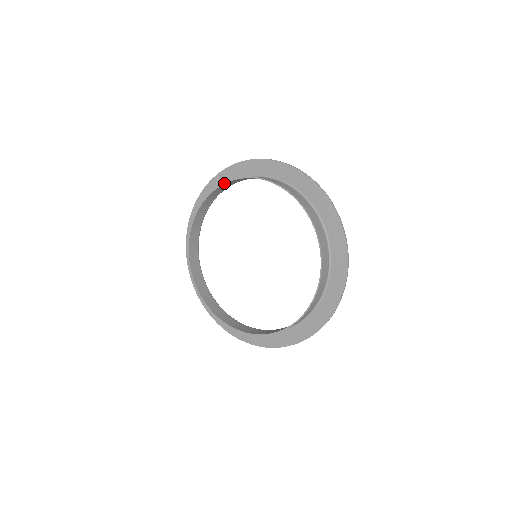
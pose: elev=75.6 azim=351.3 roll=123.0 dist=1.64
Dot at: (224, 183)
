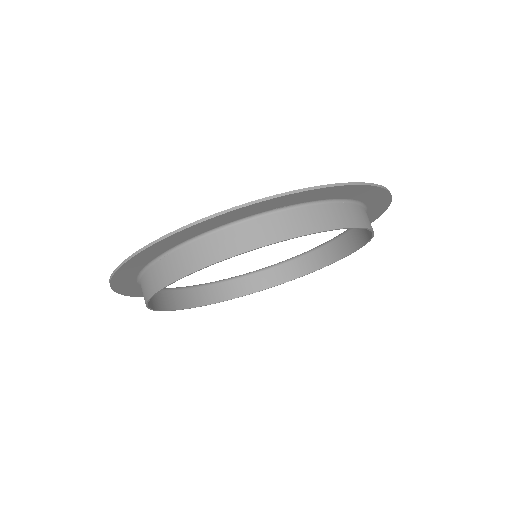
Dot at: occluded
